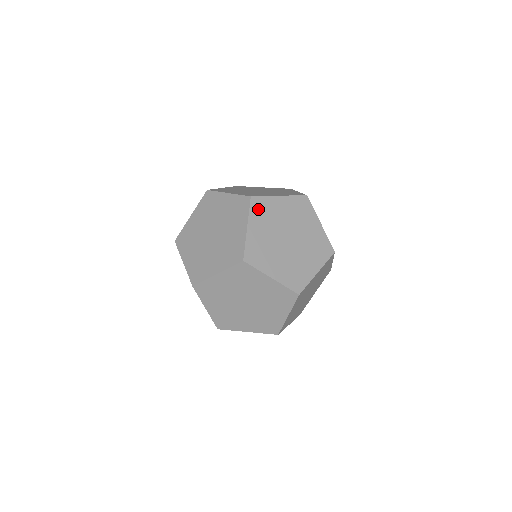
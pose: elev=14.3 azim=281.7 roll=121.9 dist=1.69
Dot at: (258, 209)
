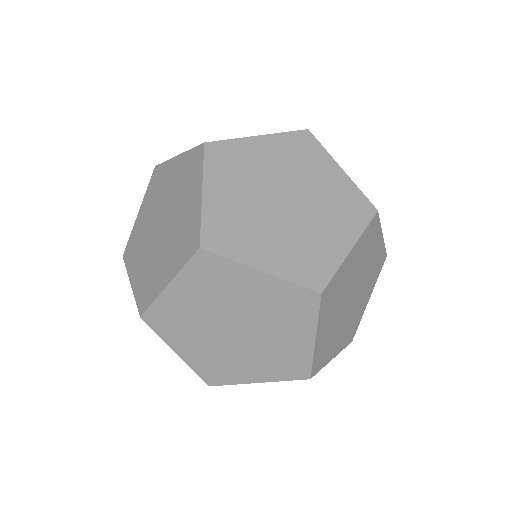
Dot at: occluded
